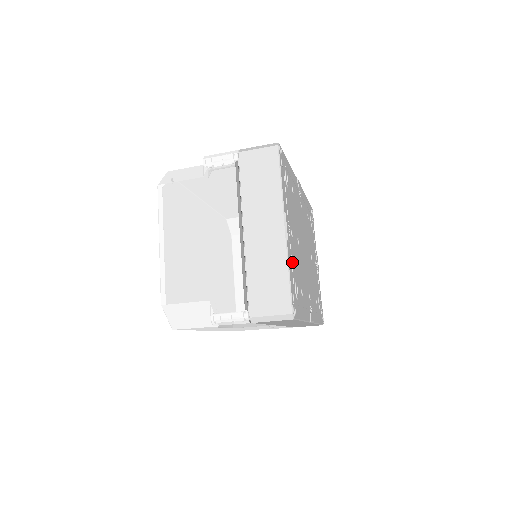
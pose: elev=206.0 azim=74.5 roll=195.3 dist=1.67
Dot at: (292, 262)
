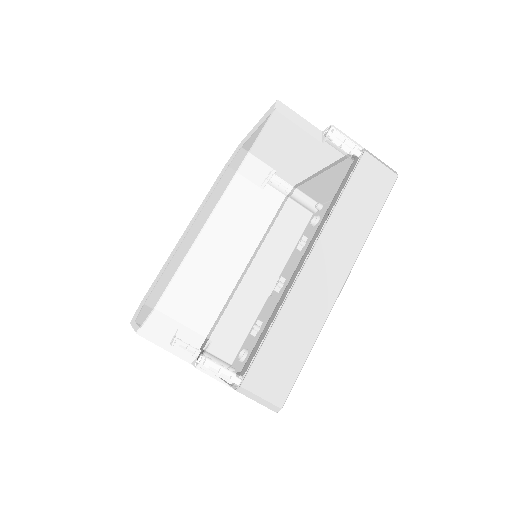
Dot at: occluded
